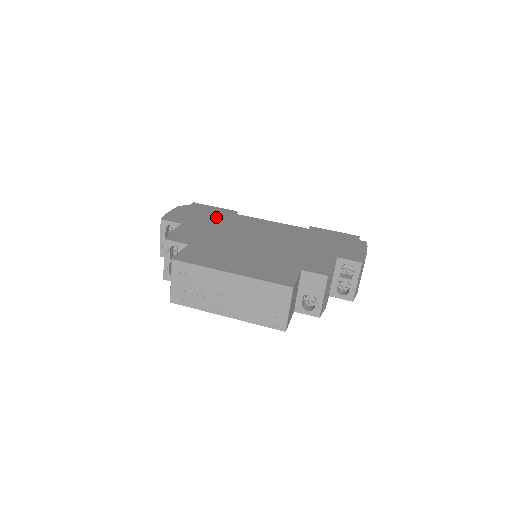
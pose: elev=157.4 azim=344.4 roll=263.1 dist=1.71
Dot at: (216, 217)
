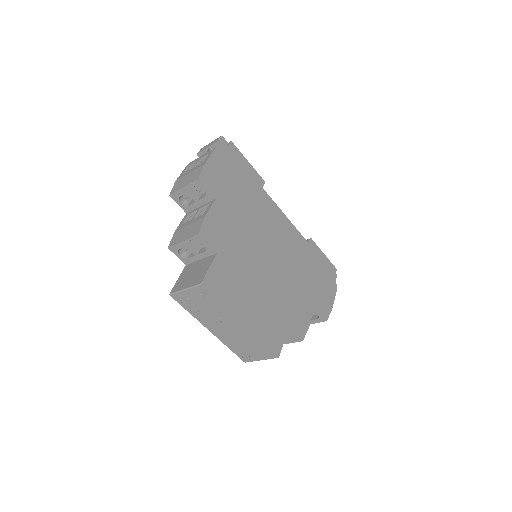
Dot at: (246, 191)
